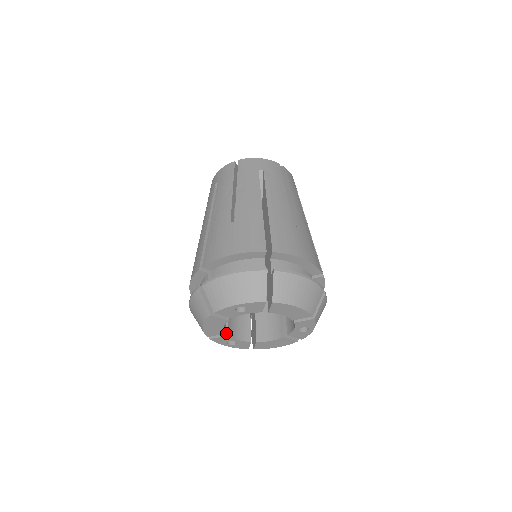
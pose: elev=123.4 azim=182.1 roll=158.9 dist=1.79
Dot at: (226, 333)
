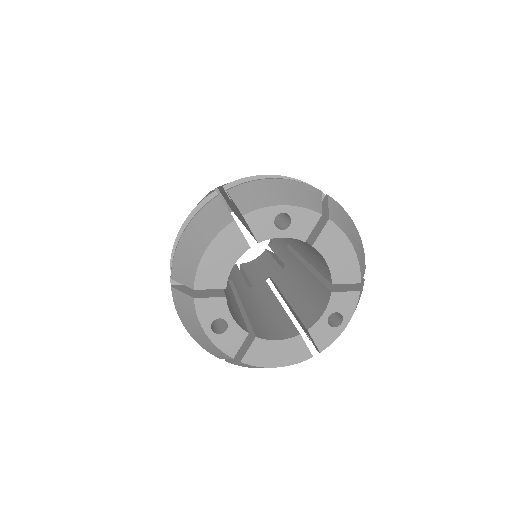
Dot at: (223, 295)
